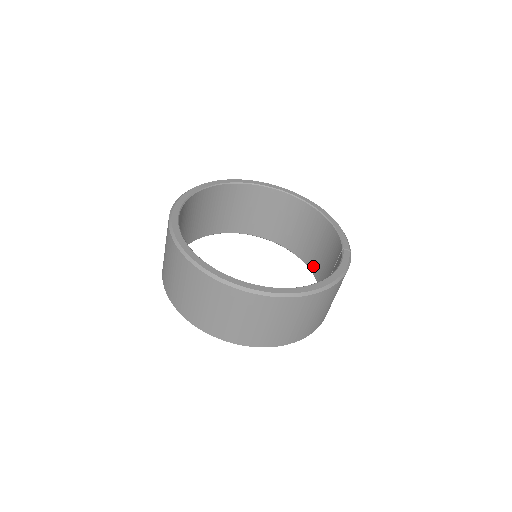
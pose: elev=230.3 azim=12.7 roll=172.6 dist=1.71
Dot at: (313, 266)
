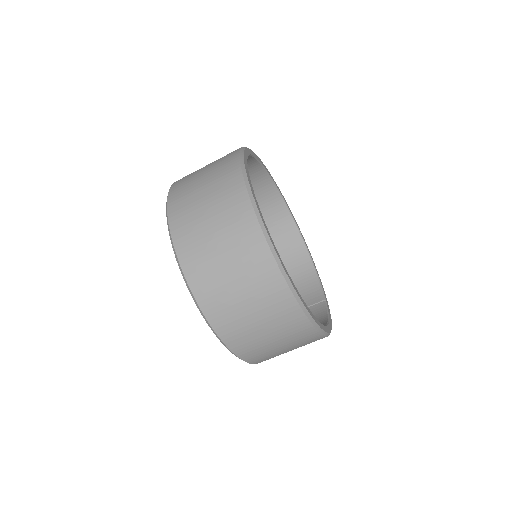
Dot at: occluded
